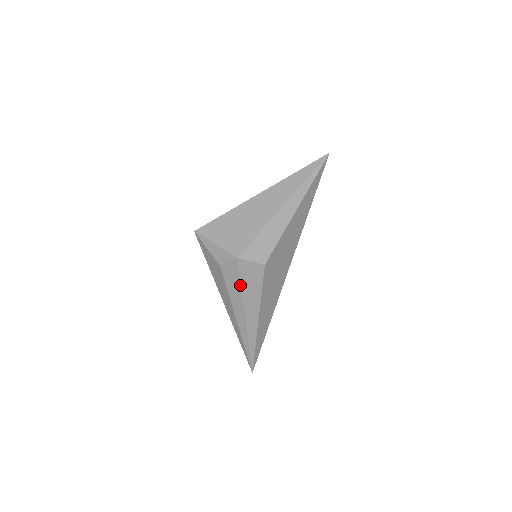
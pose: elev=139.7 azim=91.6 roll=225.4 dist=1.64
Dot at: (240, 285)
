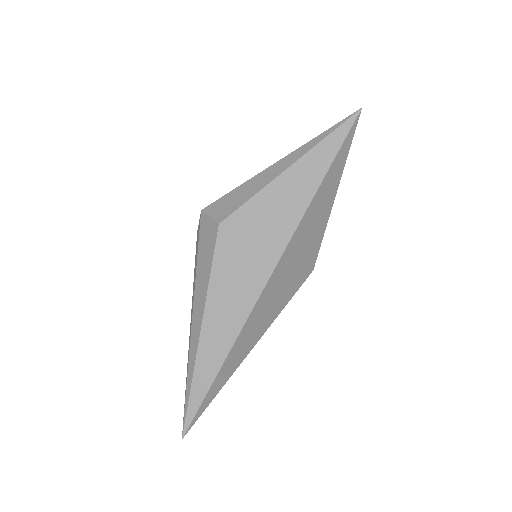
Dot at: (197, 256)
